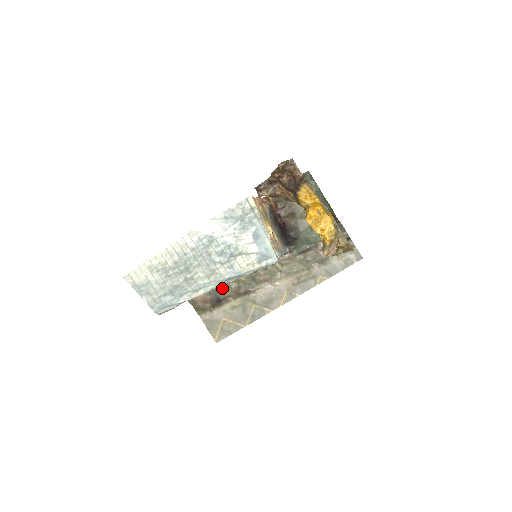
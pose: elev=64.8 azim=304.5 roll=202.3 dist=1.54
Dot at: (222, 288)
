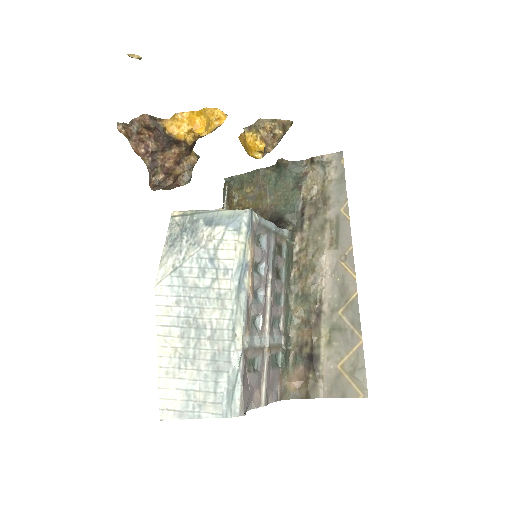
Dot at: (298, 344)
